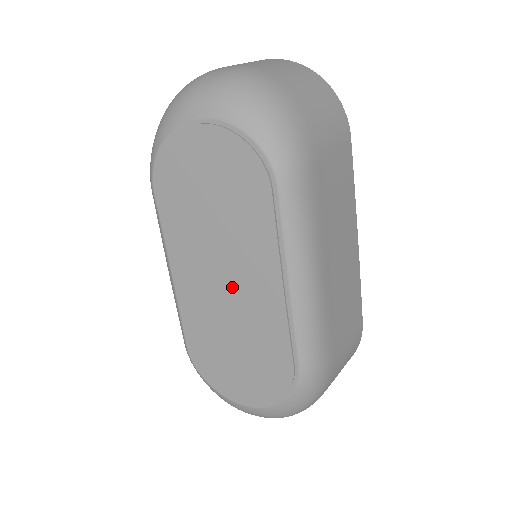
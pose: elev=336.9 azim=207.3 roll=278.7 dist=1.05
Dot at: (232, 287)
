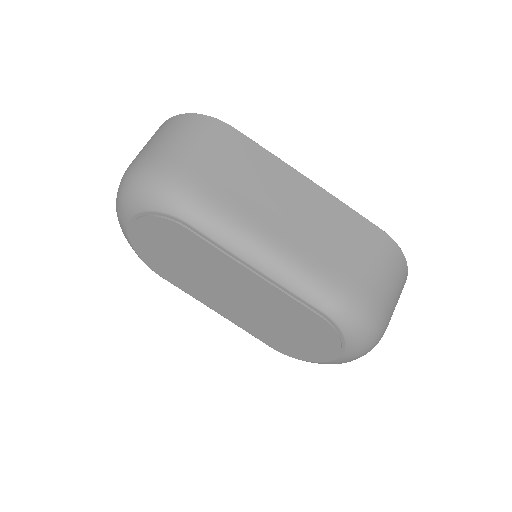
Dot at: (241, 296)
